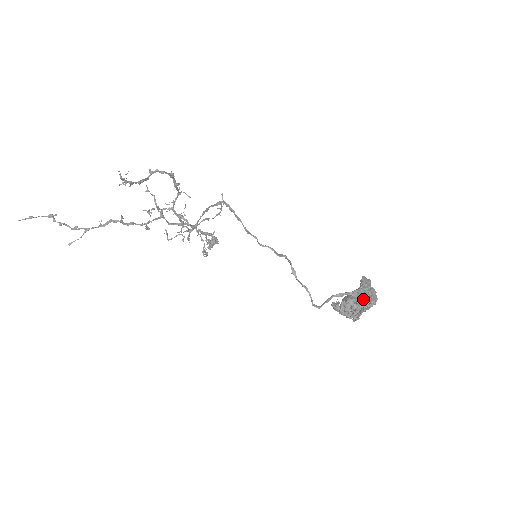
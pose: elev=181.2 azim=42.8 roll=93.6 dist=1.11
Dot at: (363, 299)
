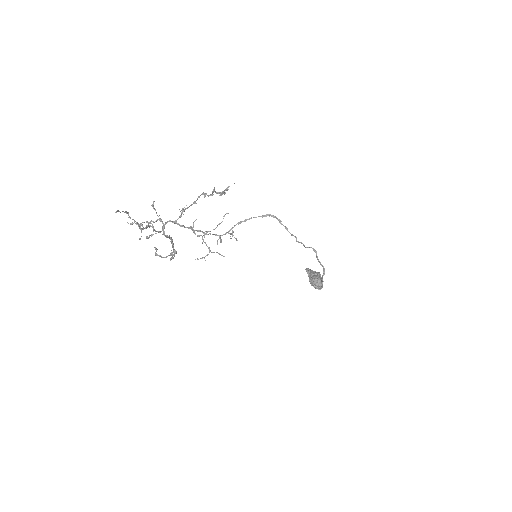
Dot at: occluded
